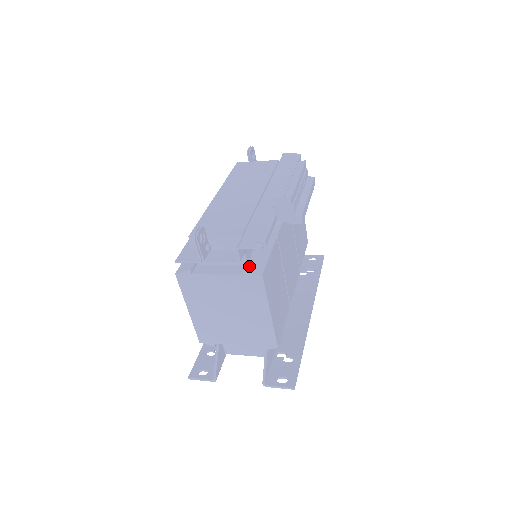
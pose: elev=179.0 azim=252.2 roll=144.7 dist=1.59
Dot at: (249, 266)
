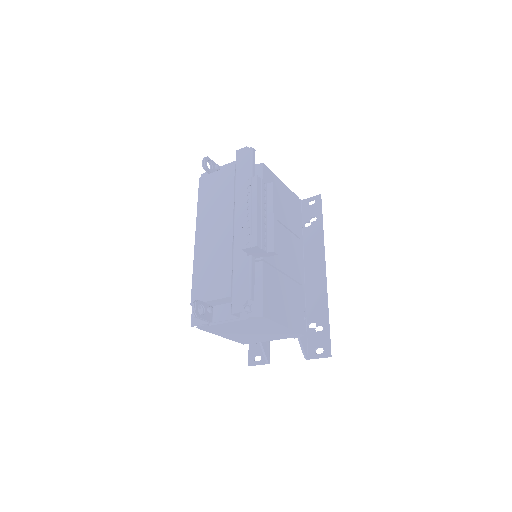
Dot at: occluded
